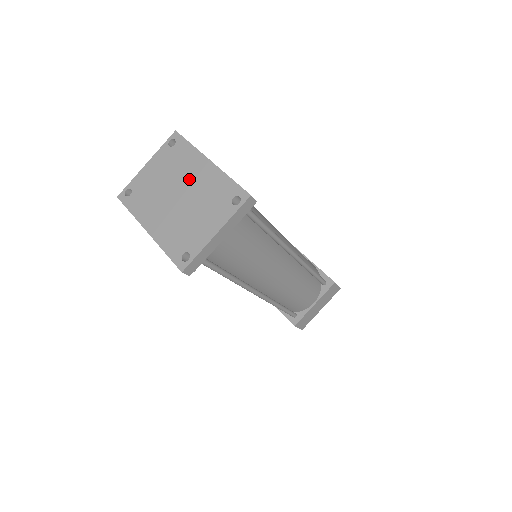
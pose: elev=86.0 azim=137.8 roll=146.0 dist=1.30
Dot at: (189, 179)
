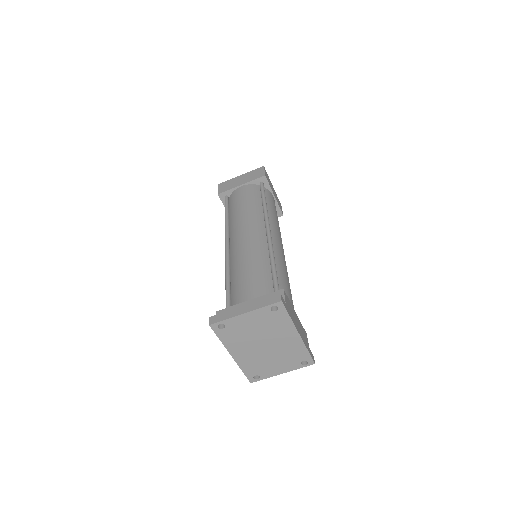
Dot at: (278, 339)
